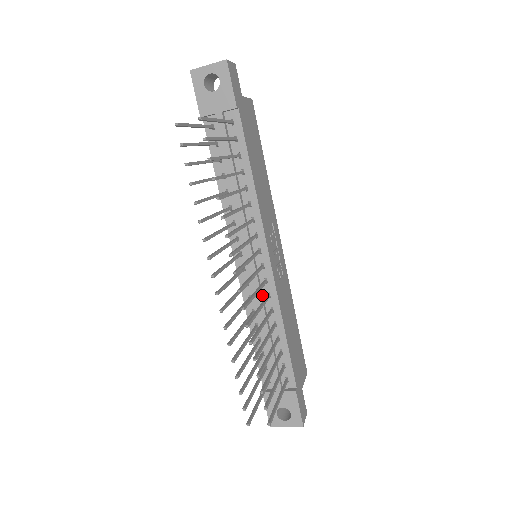
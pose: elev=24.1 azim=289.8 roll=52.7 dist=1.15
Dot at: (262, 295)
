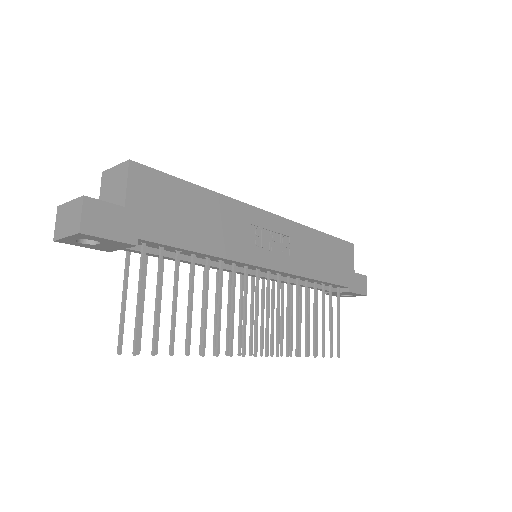
Dot at: (282, 278)
